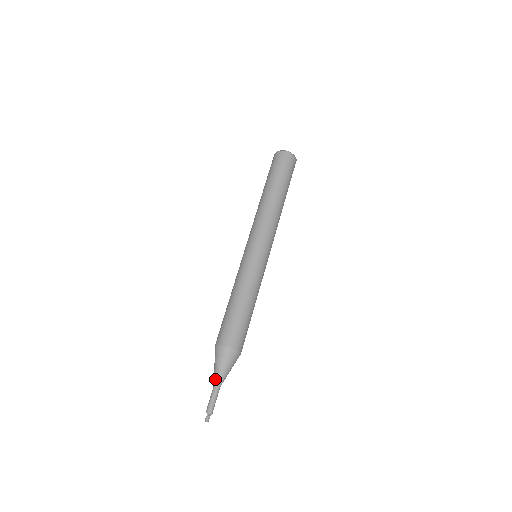
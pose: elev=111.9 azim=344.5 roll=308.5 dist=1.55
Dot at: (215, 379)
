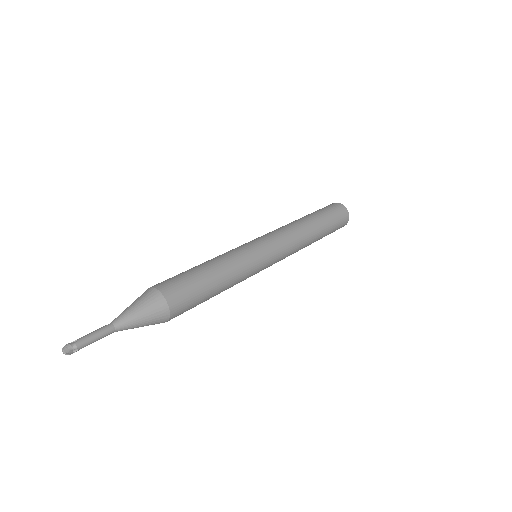
Dot at: occluded
